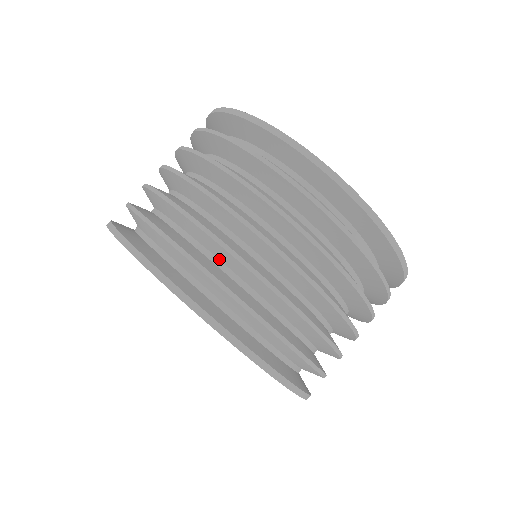
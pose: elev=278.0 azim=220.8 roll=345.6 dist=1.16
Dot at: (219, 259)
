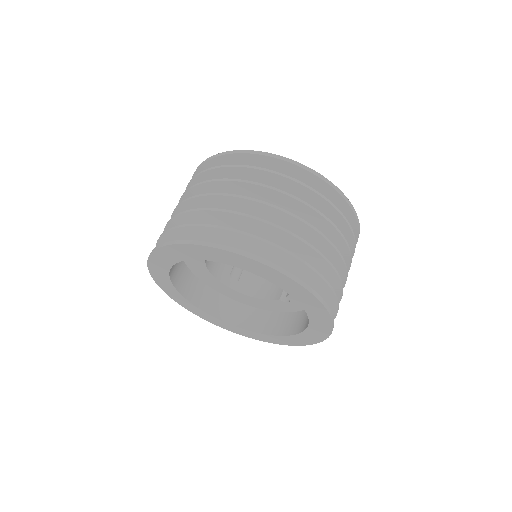
Dot at: (258, 236)
